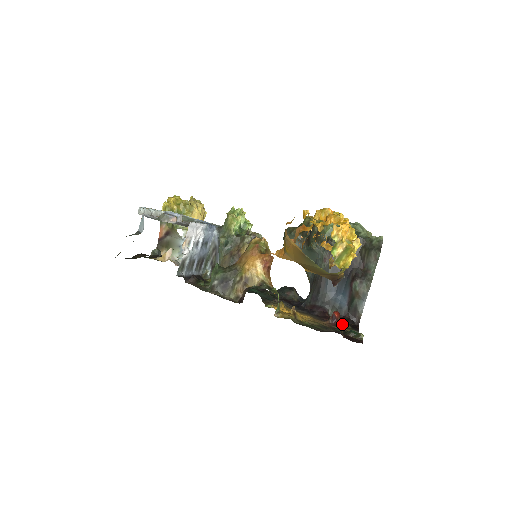
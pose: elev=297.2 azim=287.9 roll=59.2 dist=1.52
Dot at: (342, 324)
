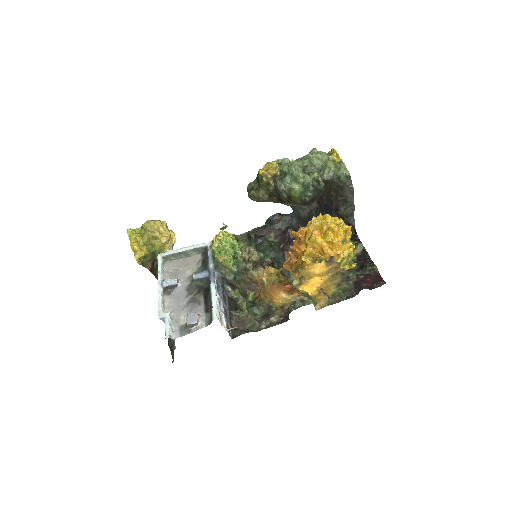
Dot at: occluded
